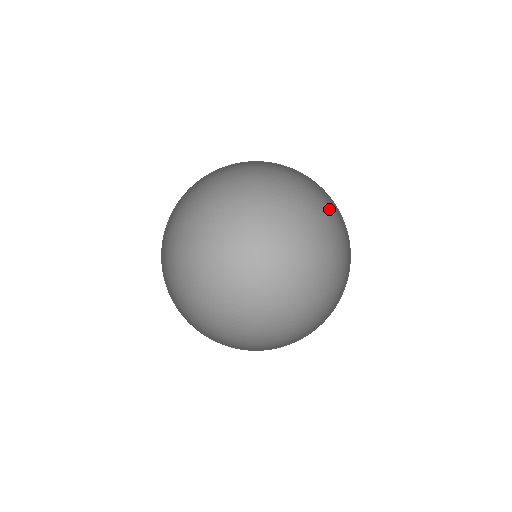
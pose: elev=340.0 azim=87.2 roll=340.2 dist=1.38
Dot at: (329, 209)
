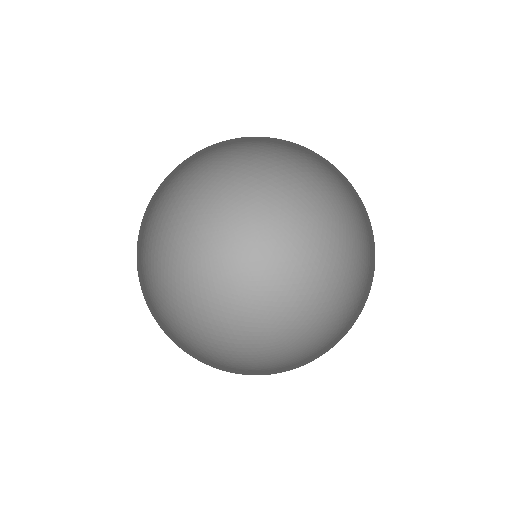
Dot at: occluded
